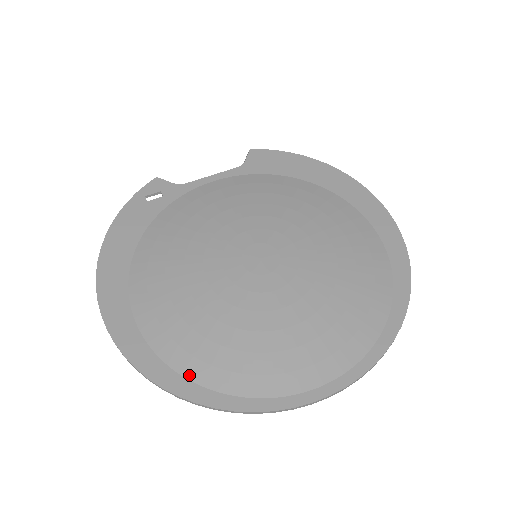
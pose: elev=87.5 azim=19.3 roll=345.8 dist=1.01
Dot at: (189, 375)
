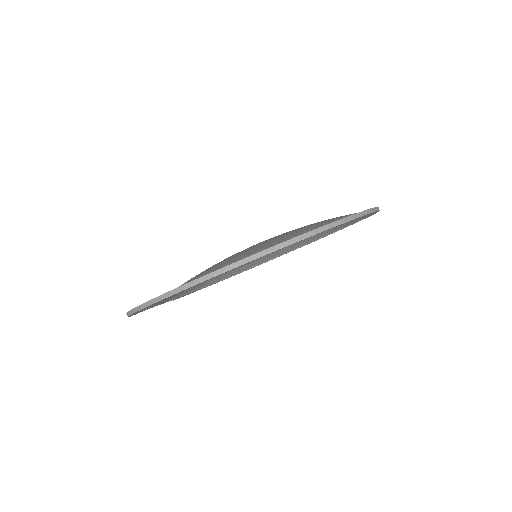
Dot at: occluded
